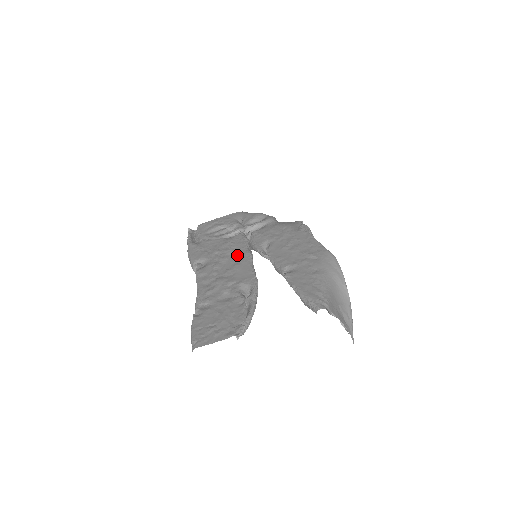
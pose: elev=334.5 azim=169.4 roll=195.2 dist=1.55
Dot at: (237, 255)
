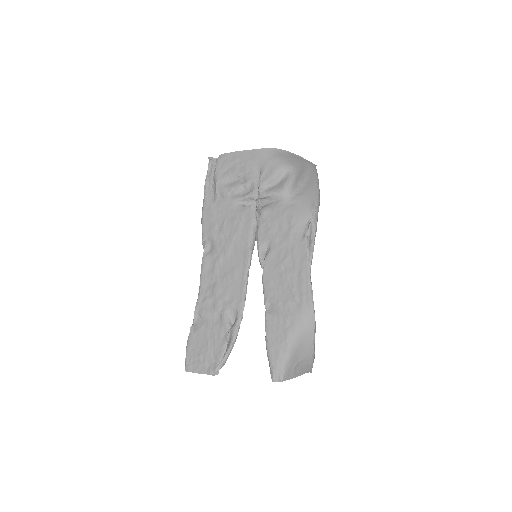
Dot at: (239, 252)
